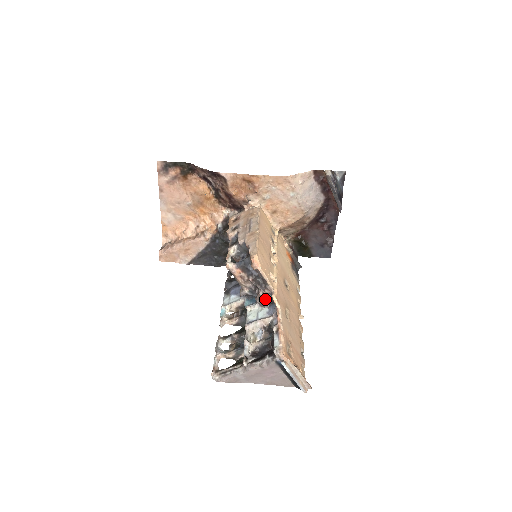
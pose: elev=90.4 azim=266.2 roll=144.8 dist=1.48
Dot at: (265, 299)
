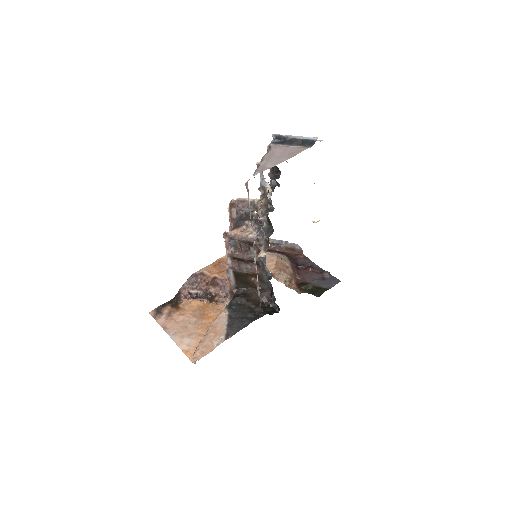
Dot at: occluded
